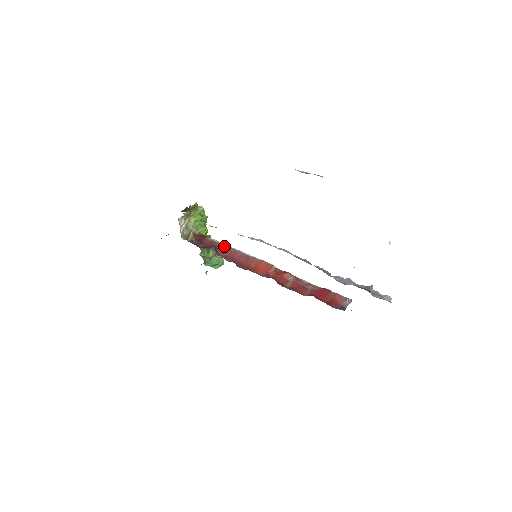
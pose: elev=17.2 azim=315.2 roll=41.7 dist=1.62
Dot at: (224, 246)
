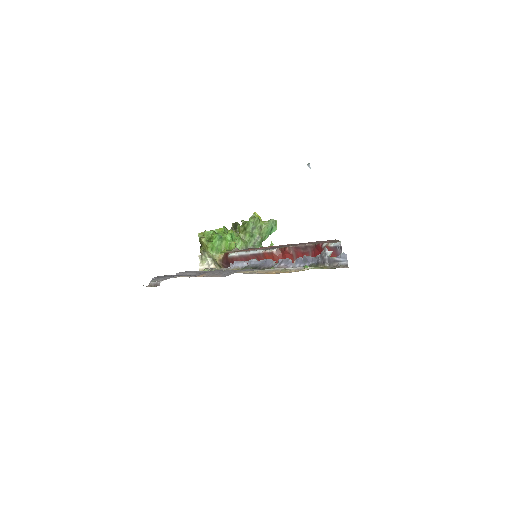
Dot at: (239, 257)
